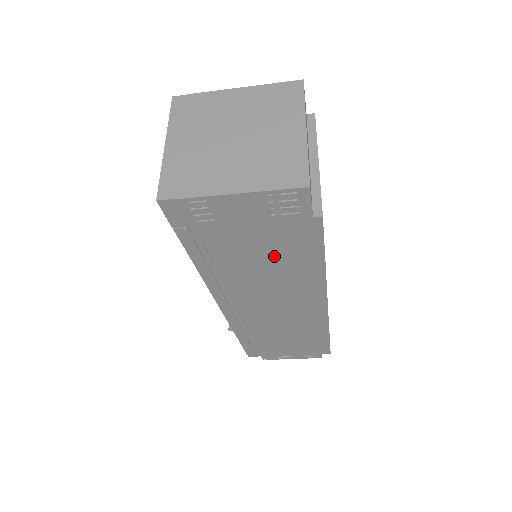
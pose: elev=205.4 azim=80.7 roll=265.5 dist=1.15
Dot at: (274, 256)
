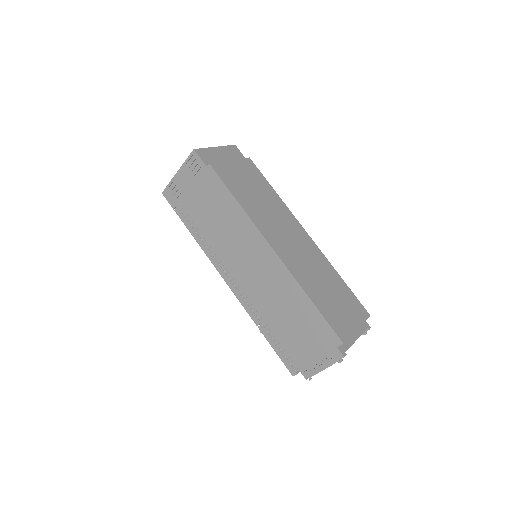
Dot at: (215, 208)
